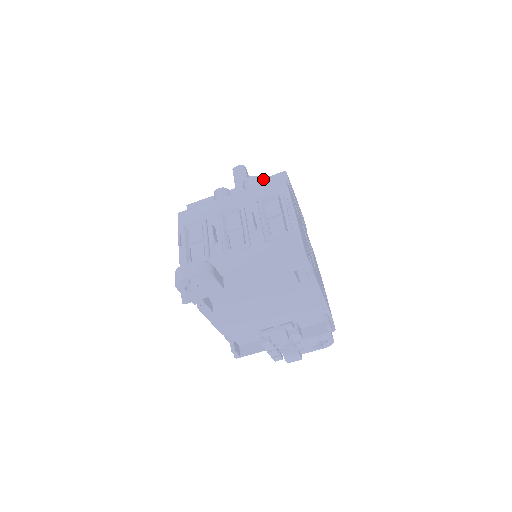
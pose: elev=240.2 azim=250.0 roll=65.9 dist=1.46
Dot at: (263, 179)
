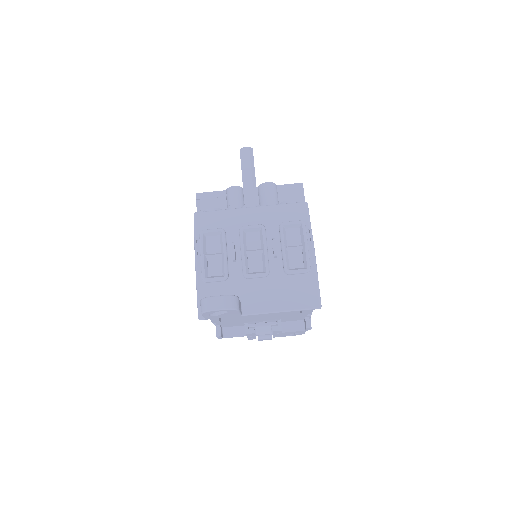
Dot at: (279, 186)
